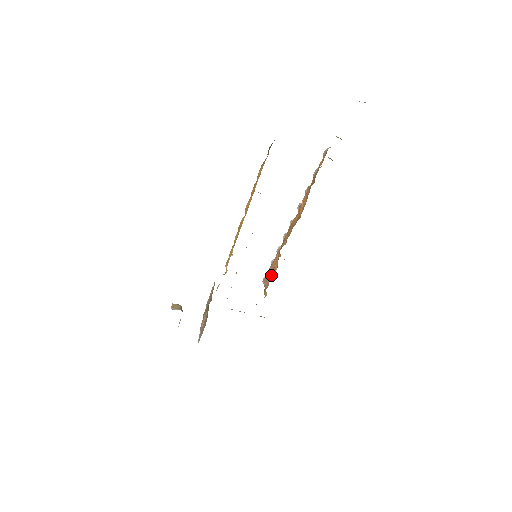
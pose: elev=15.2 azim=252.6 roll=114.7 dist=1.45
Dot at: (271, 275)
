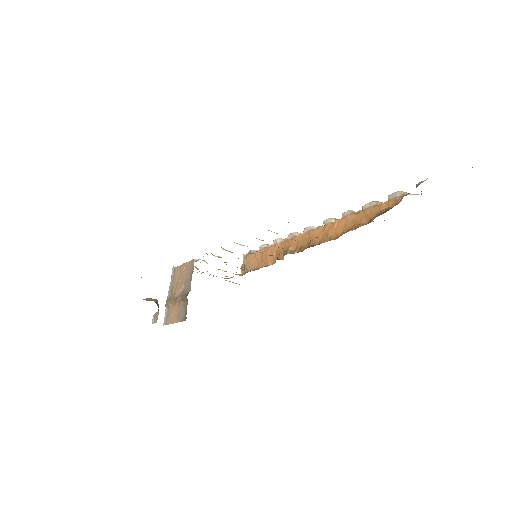
Dot at: (259, 262)
